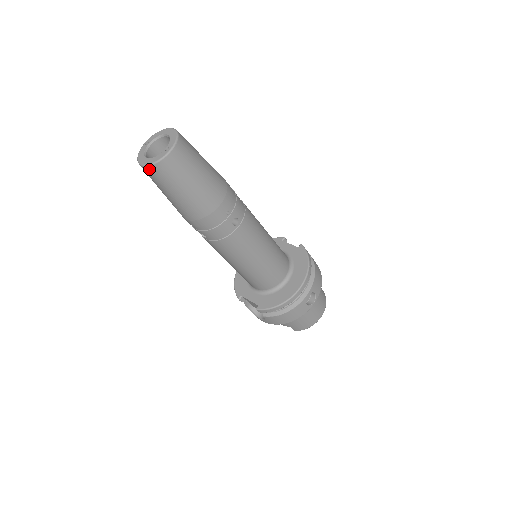
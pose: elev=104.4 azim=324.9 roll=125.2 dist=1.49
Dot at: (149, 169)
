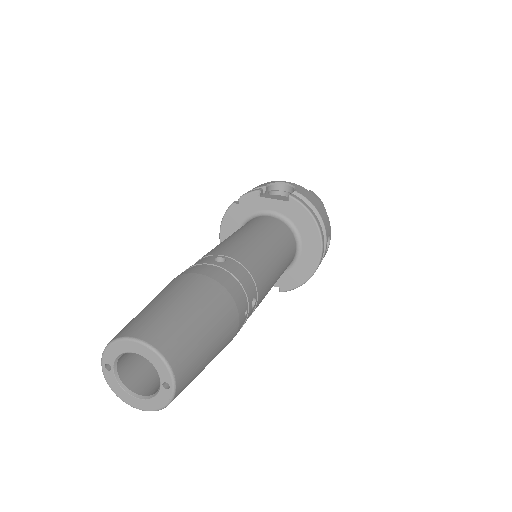
Dot at: (153, 408)
